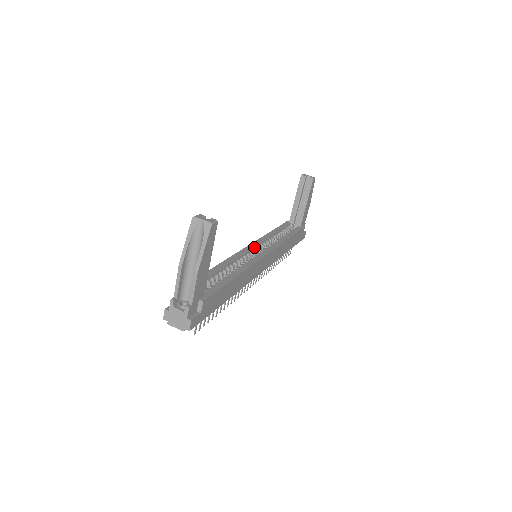
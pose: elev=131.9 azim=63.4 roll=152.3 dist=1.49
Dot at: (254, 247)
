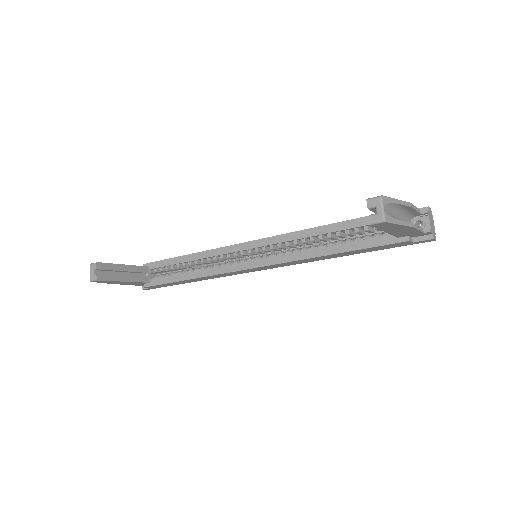
Dot at: (258, 247)
